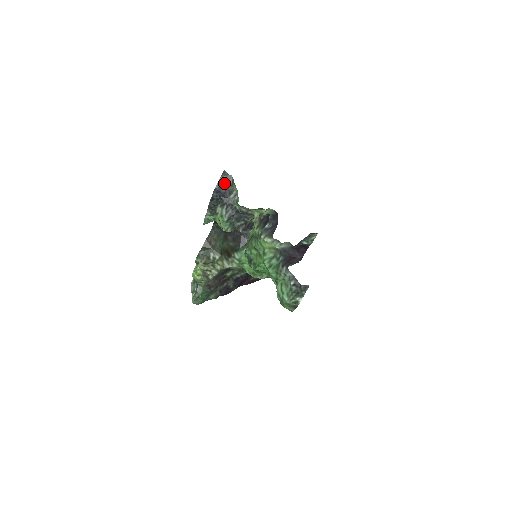
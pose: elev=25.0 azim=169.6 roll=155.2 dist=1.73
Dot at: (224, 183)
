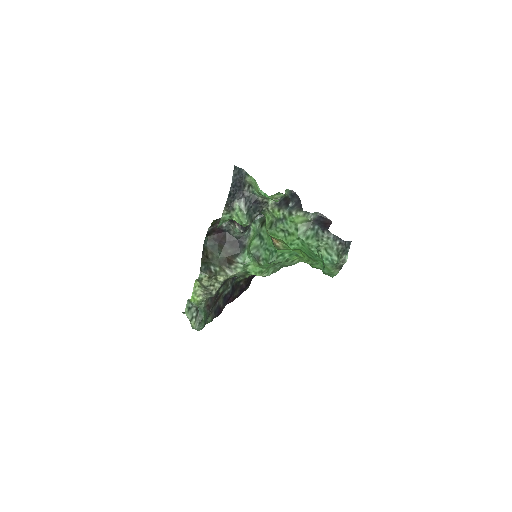
Dot at: (238, 177)
